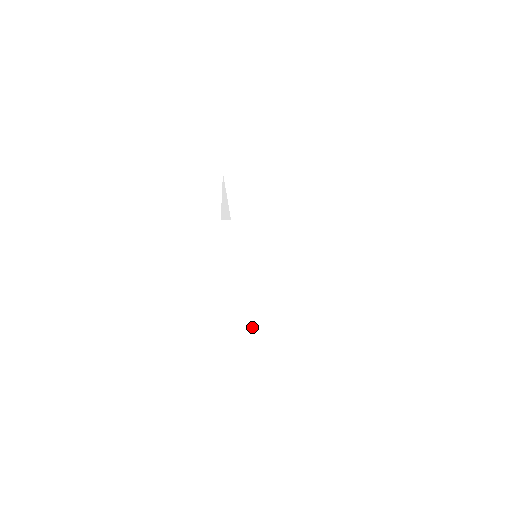
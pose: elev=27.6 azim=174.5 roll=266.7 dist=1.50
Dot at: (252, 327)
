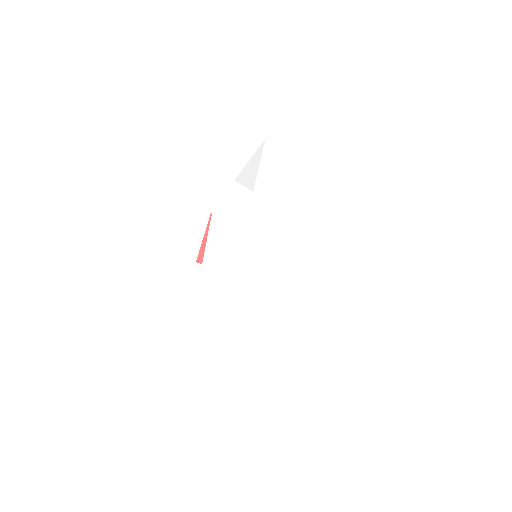
Dot at: (223, 337)
